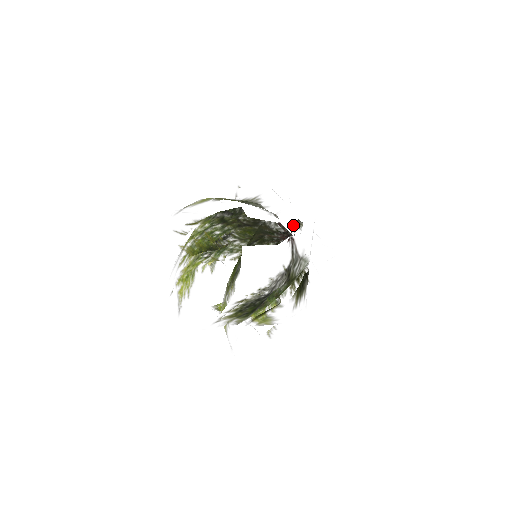
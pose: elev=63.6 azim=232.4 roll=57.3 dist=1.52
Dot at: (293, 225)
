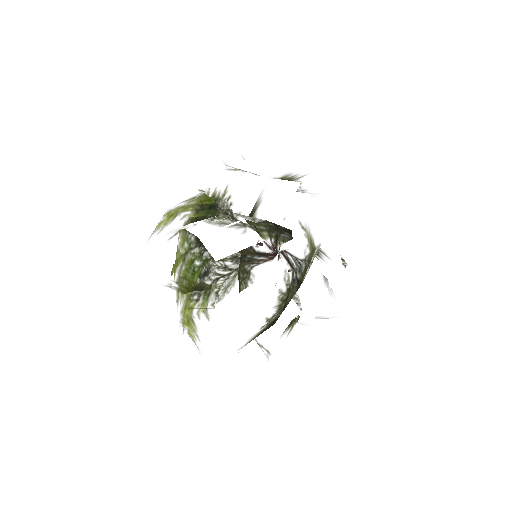
Dot at: (278, 233)
